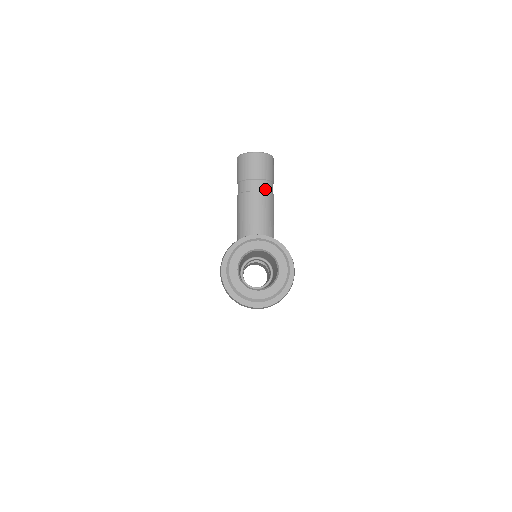
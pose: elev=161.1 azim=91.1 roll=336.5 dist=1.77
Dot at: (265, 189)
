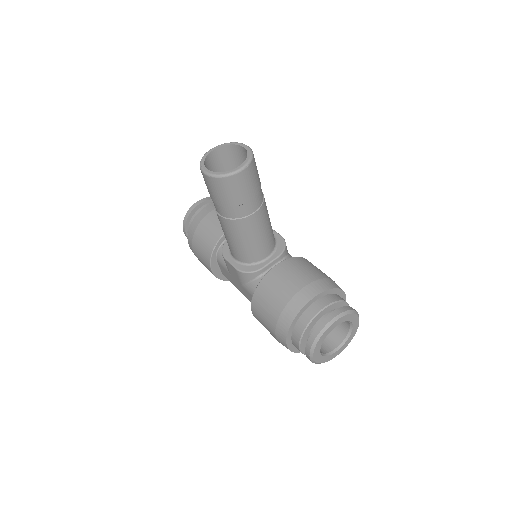
Dot at: (260, 202)
